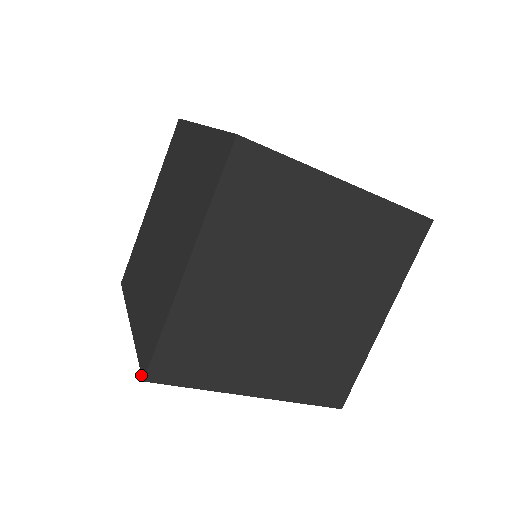
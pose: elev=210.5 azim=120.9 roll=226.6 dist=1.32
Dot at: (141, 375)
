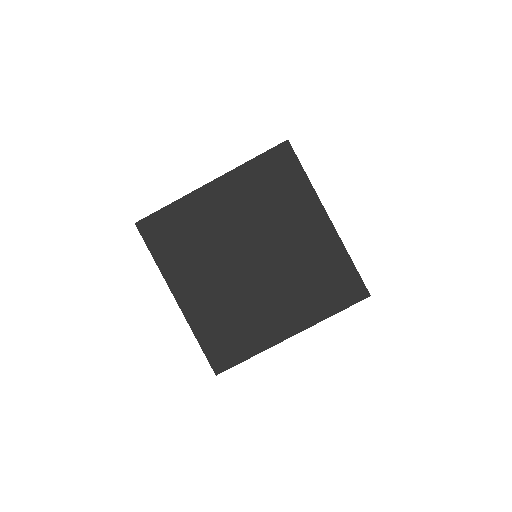
Dot at: (281, 143)
